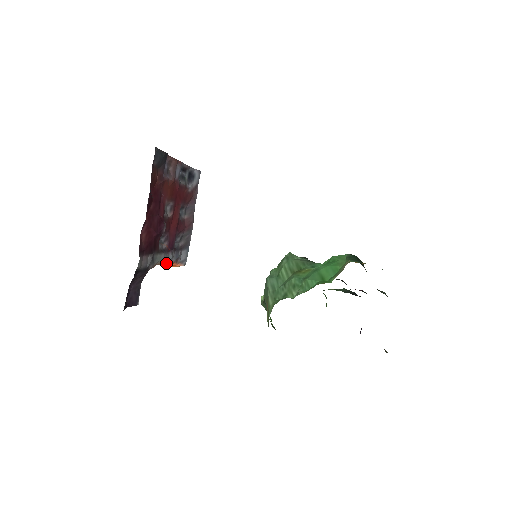
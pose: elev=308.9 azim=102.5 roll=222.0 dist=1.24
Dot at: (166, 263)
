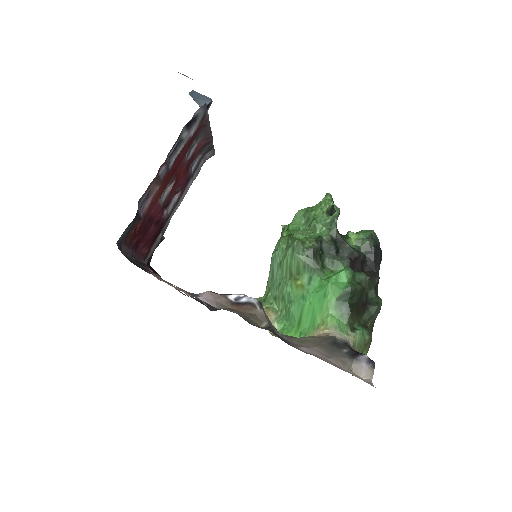
Dot at: (185, 194)
